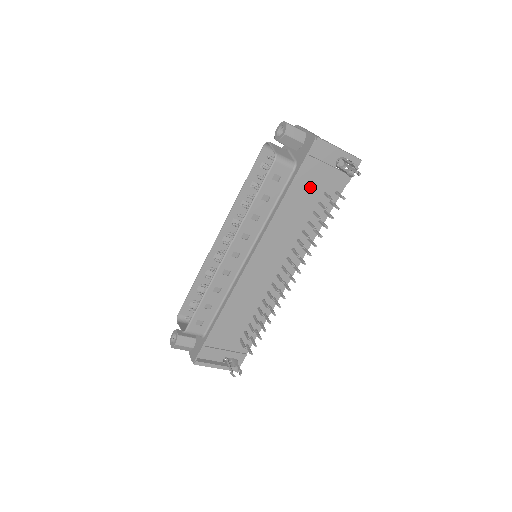
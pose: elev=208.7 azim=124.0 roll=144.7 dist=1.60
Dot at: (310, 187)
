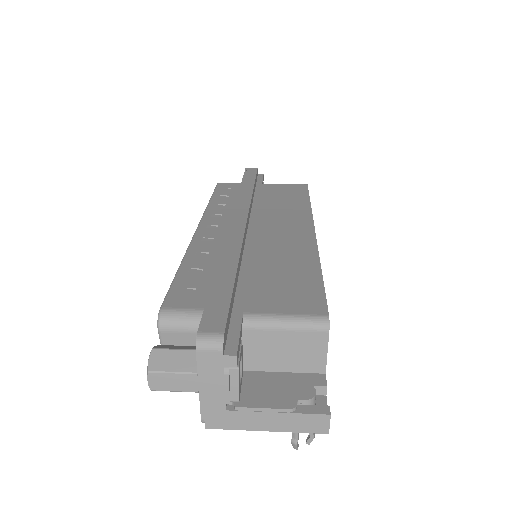
Dot at: occluded
